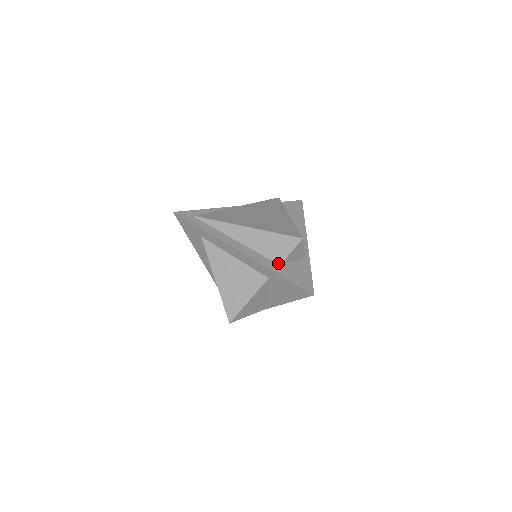
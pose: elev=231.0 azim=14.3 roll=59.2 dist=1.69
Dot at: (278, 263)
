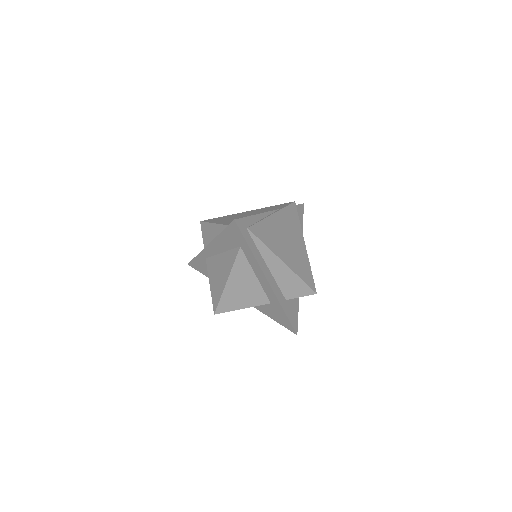
Dot at: (286, 298)
